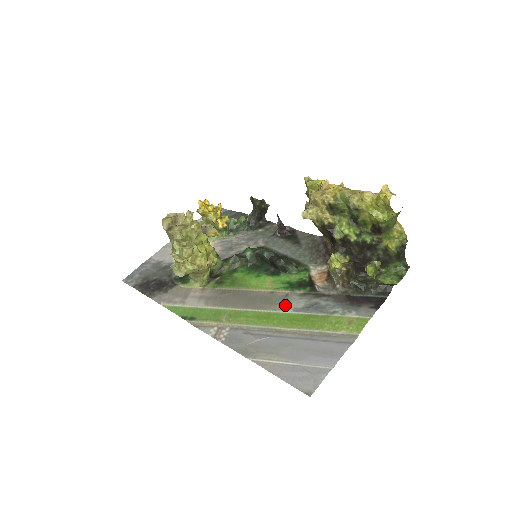
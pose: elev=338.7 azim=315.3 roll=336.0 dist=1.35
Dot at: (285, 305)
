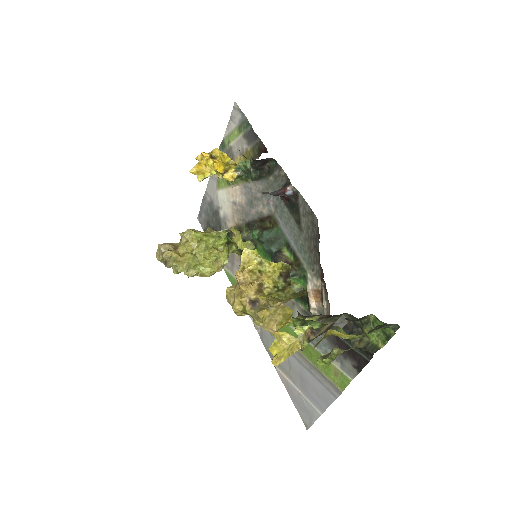
Dot at: occluded
